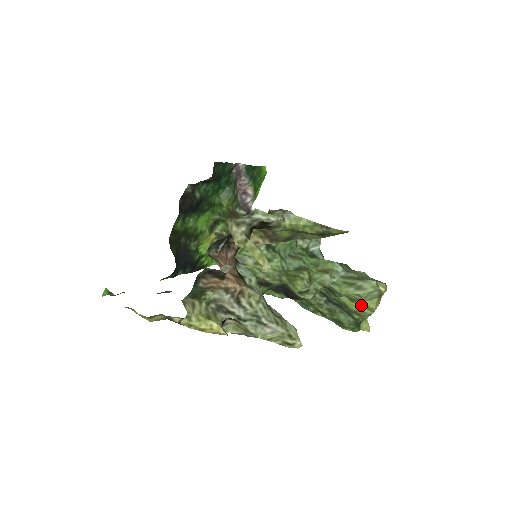
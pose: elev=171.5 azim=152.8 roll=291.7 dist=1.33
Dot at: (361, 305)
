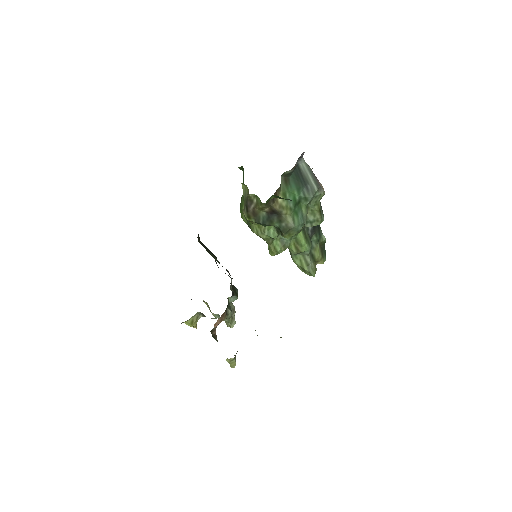
Dot at: occluded
